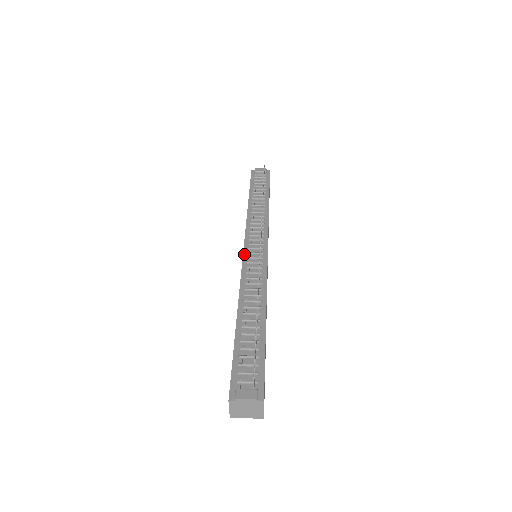
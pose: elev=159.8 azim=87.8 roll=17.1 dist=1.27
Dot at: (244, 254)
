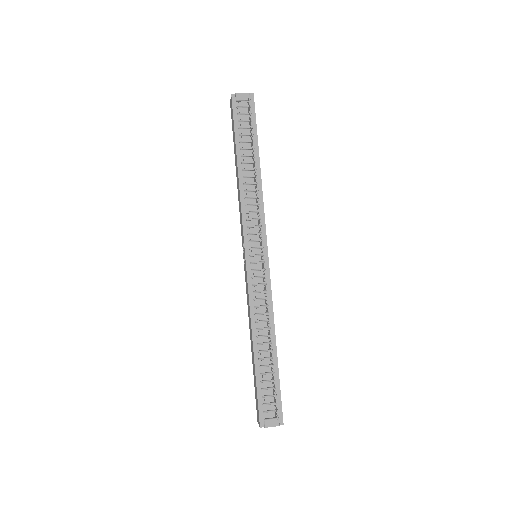
Dot at: (247, 264)
